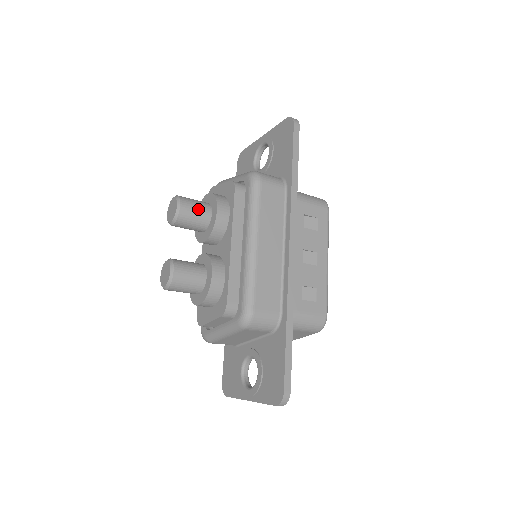
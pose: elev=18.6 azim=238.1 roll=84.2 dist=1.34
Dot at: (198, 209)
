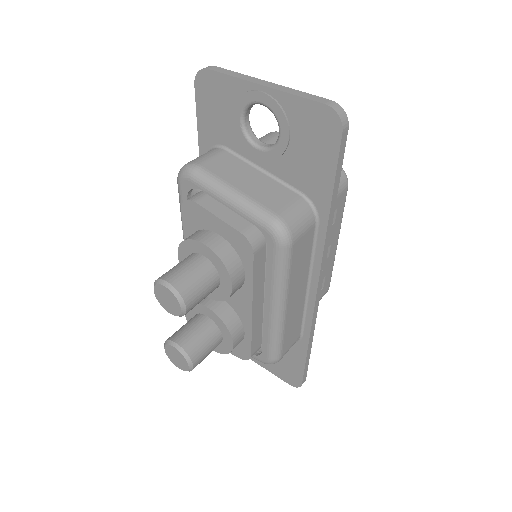
Dot at: (205, 291)
